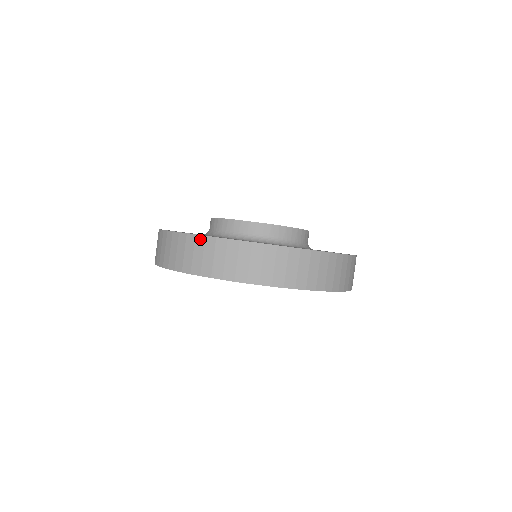
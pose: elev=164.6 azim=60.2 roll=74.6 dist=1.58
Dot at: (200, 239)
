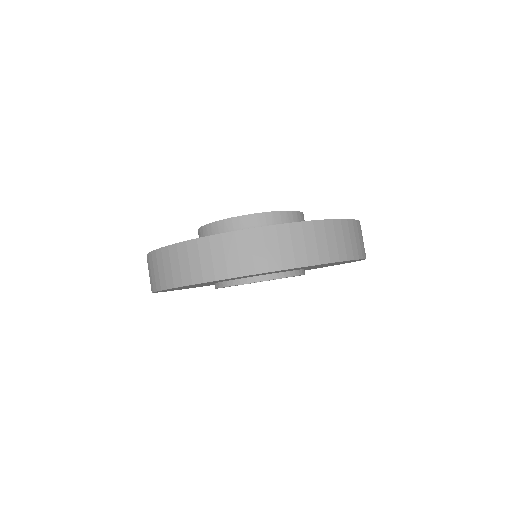
Dot at: (159, 253)
